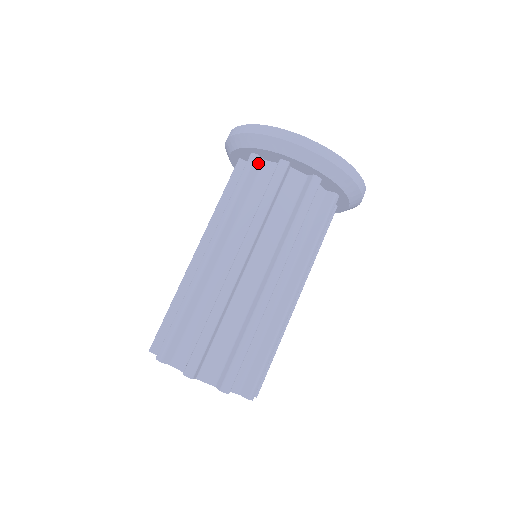
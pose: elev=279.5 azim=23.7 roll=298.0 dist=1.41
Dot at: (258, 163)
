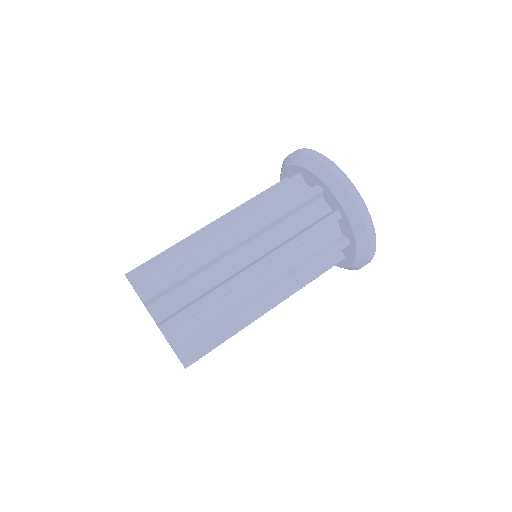
Dot at: (299, 182)
